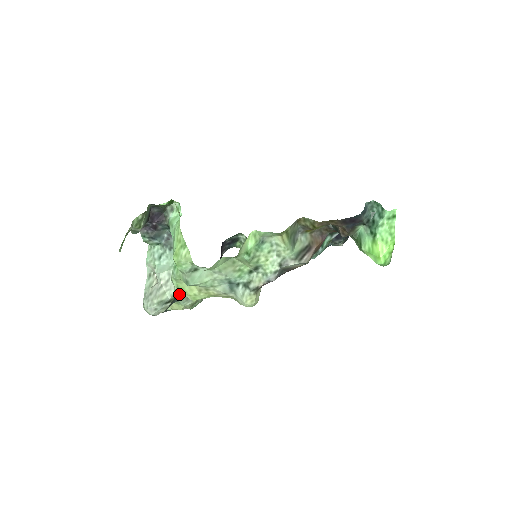
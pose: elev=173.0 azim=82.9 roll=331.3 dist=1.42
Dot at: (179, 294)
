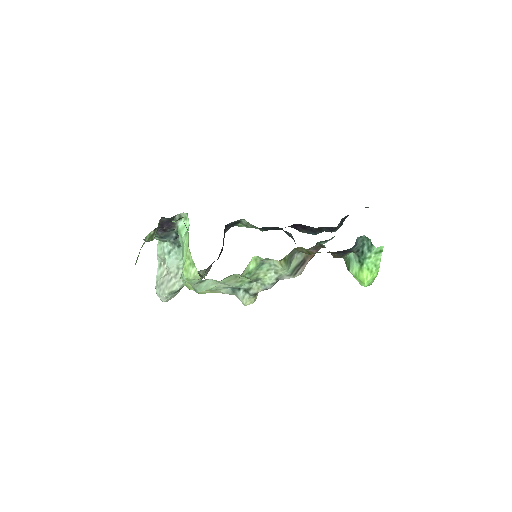
Dot at: occluded
